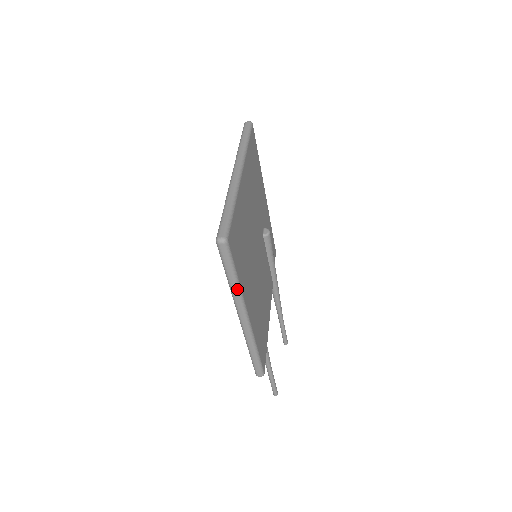
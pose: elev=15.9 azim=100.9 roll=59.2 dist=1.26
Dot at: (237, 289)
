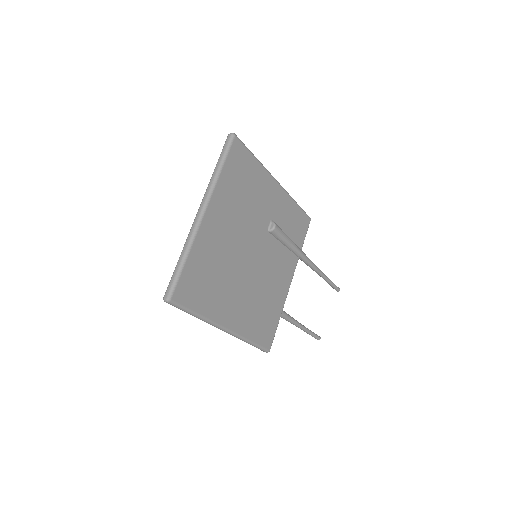
Dot at: (202, 319)
